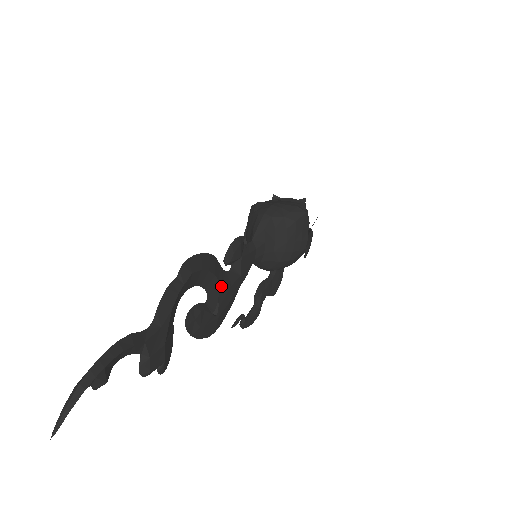
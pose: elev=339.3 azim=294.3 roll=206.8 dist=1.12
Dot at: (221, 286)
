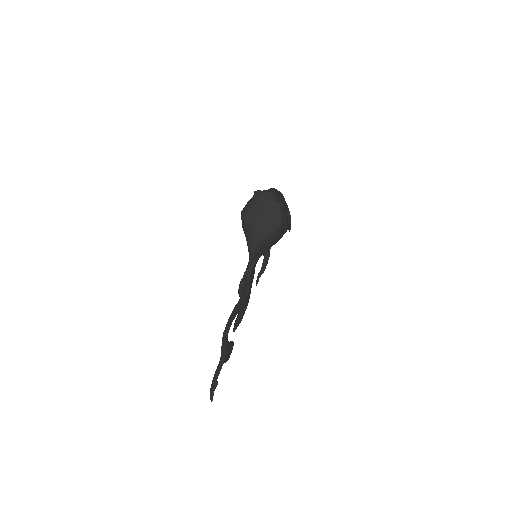
Dot at: (243, 304)
